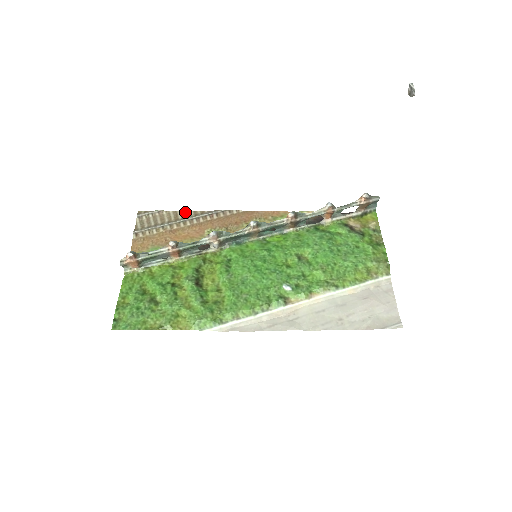
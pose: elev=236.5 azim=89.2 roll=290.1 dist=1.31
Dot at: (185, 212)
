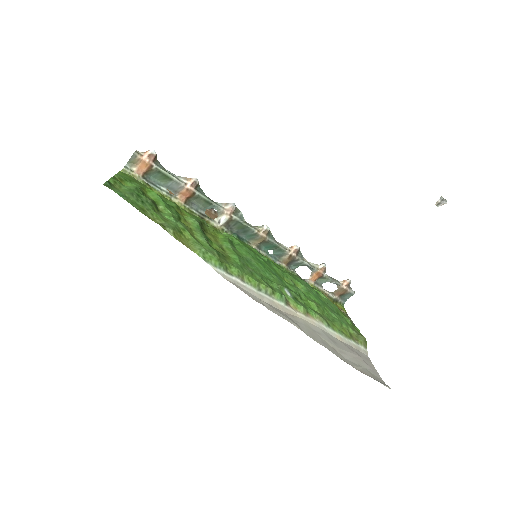
Dot at: occluded
